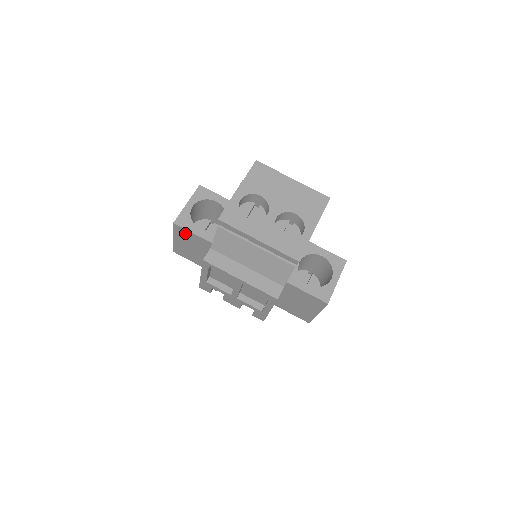
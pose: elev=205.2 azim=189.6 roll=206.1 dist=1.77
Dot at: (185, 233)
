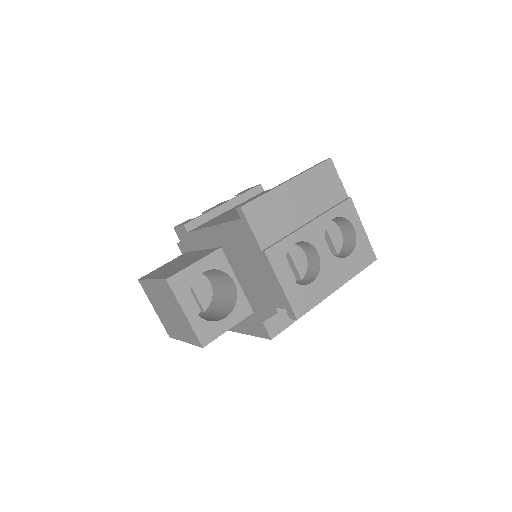
Dot at: occluded
